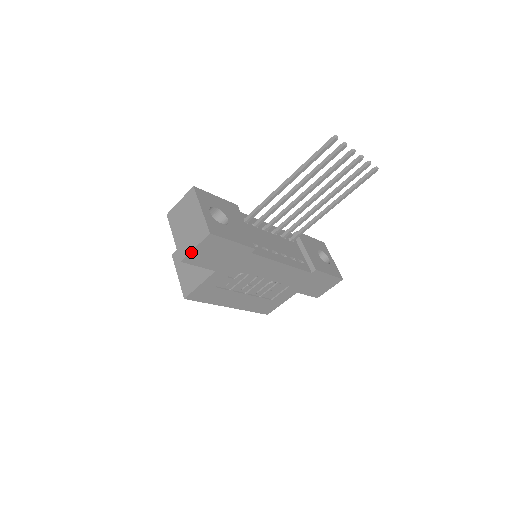
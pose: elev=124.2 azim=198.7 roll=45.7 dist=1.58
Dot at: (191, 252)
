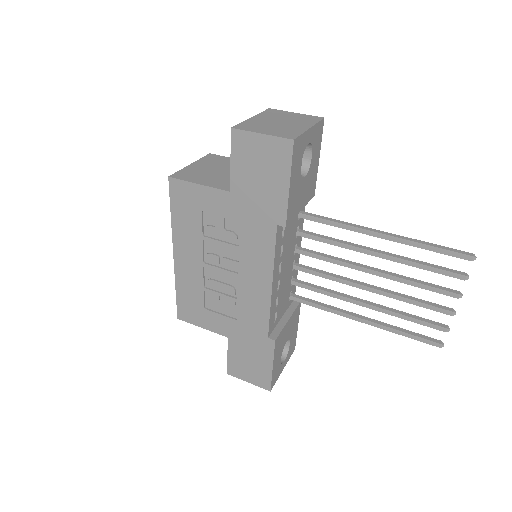
Dot at: (252, 133)
